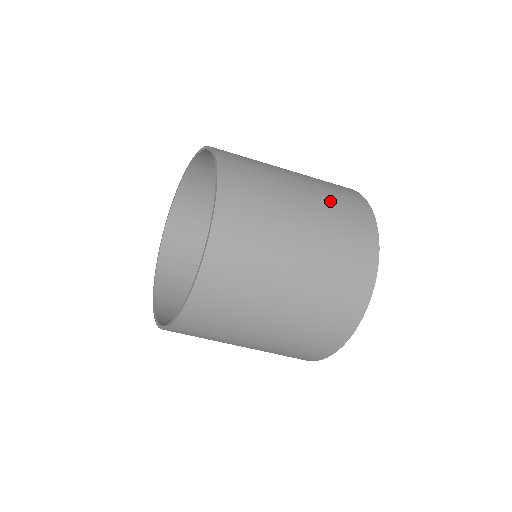
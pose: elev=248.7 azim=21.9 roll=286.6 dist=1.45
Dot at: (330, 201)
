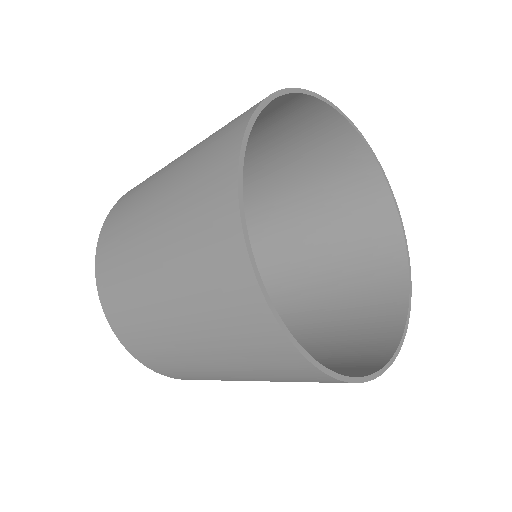
Dot at: (185, 179)
